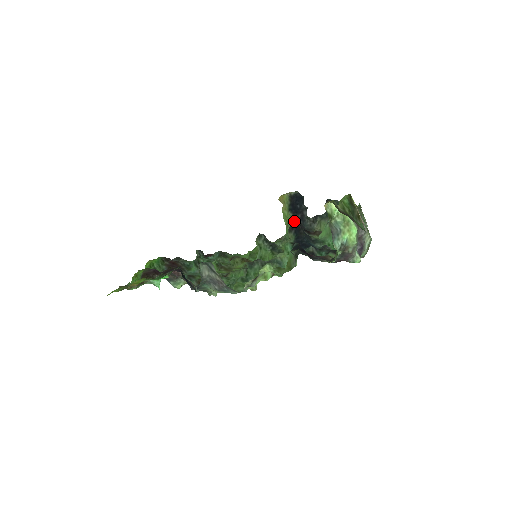
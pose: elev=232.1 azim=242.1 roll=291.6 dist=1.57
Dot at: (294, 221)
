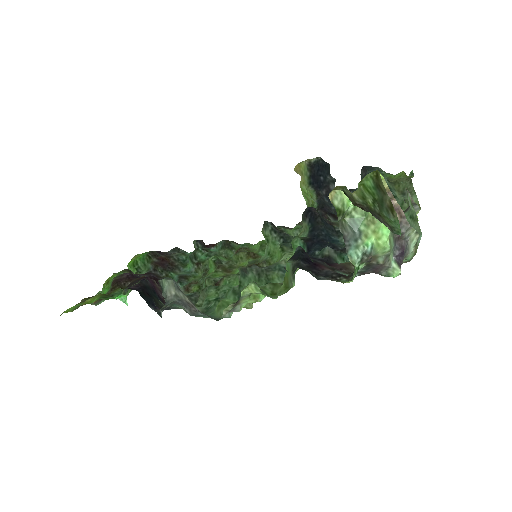
Dot at: (315, 200)
